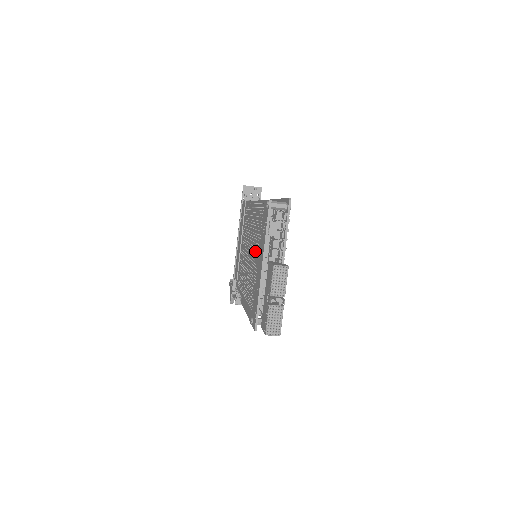
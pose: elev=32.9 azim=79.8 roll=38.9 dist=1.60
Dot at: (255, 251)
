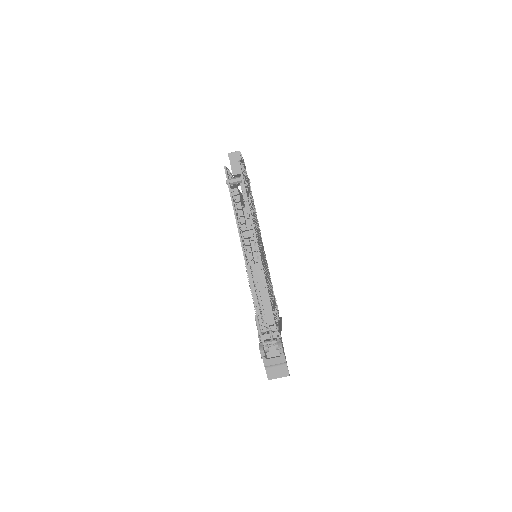
Dot at: occluded
